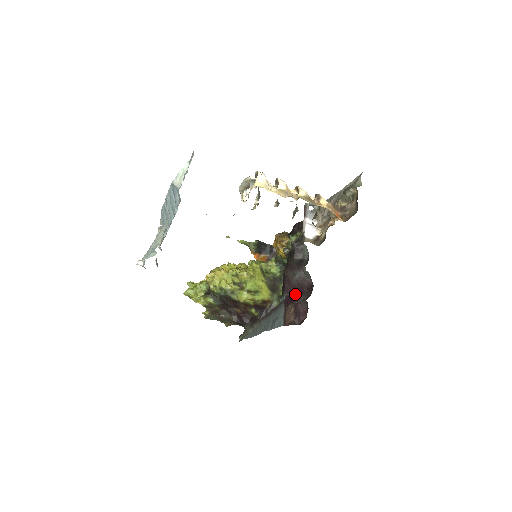
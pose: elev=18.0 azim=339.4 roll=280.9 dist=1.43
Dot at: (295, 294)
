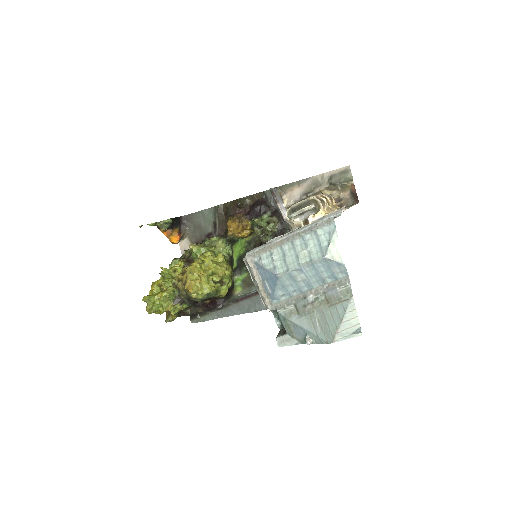
Dot at: occluded
